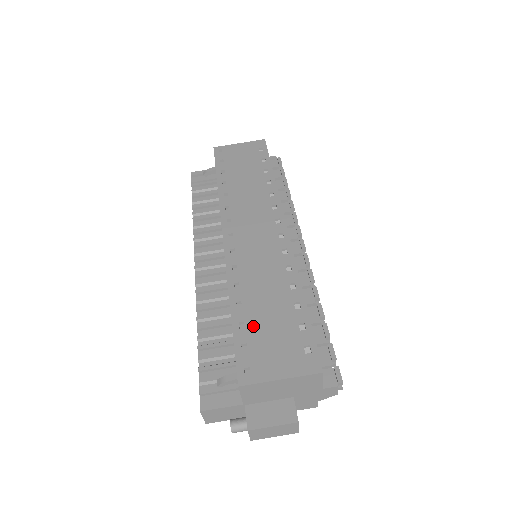
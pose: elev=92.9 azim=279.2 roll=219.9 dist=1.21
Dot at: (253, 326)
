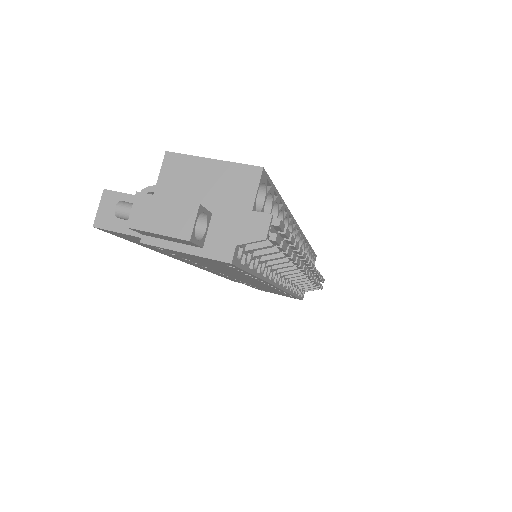
Dot at: occluded
